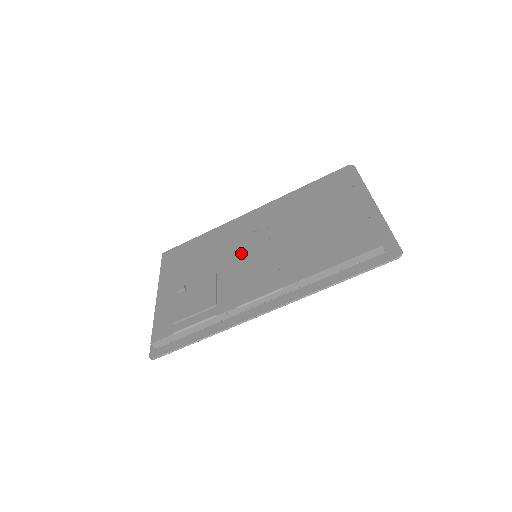
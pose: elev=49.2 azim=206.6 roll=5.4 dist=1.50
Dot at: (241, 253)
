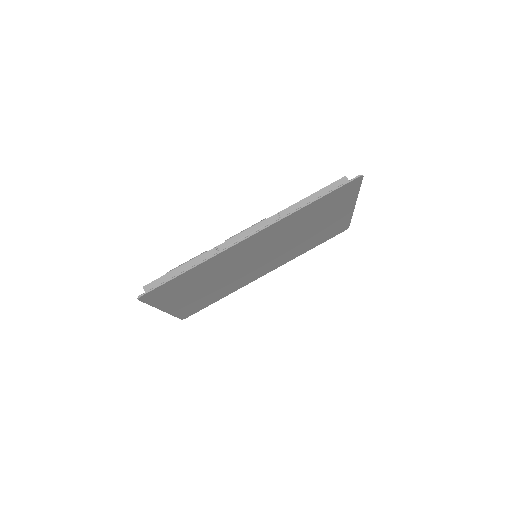
Dot at: occluded
